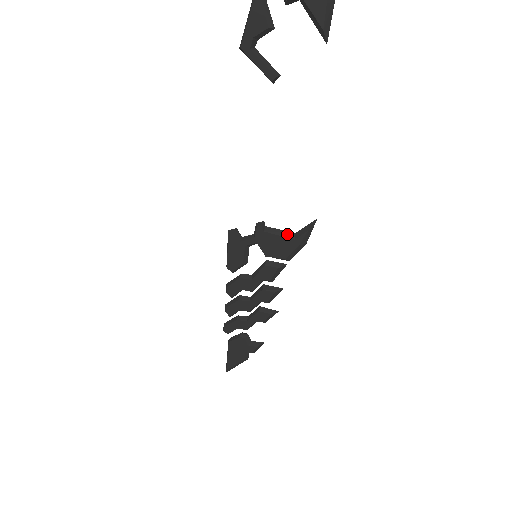
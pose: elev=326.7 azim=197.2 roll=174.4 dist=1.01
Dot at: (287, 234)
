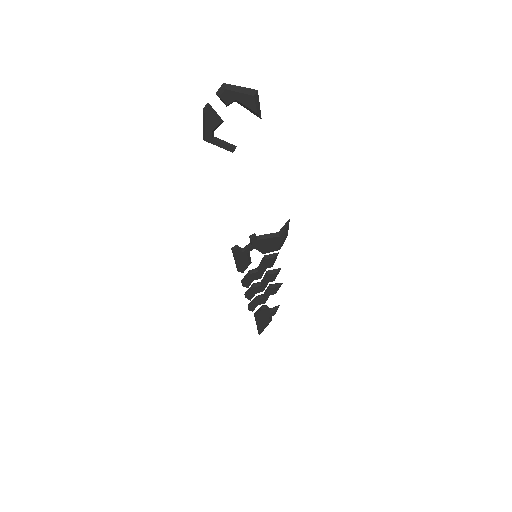
Dot at: (273, 235)
